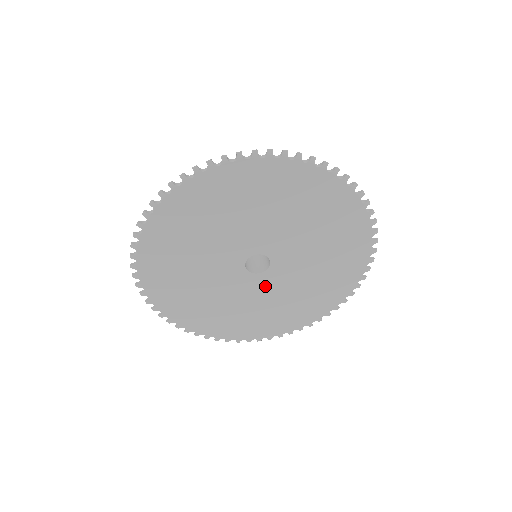
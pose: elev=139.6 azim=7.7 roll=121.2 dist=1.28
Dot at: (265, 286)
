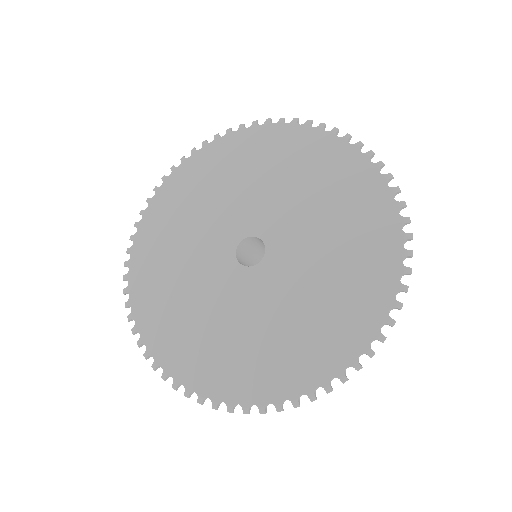
Dot at: (242, 291)
